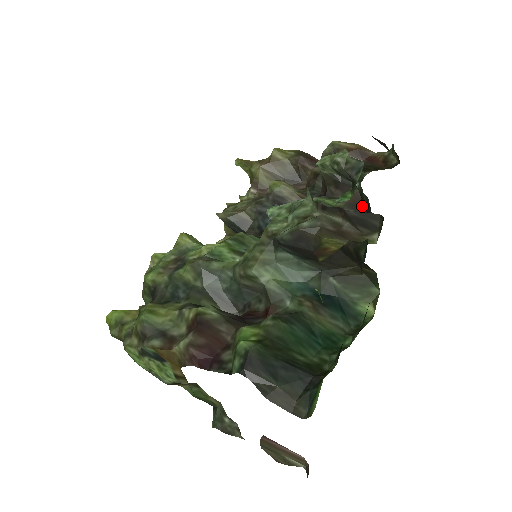
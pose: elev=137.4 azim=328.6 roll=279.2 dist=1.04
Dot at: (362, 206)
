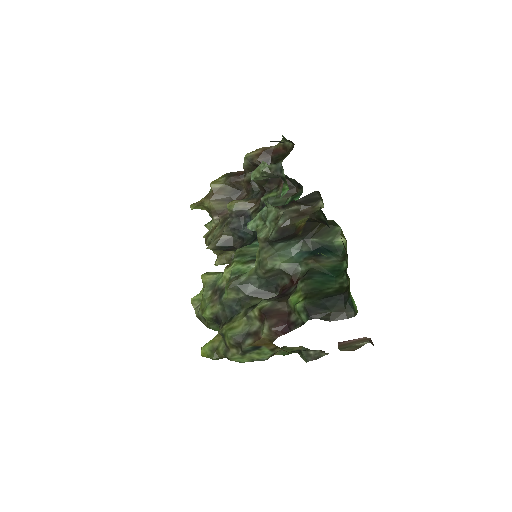
Dot at: (292, 184)
